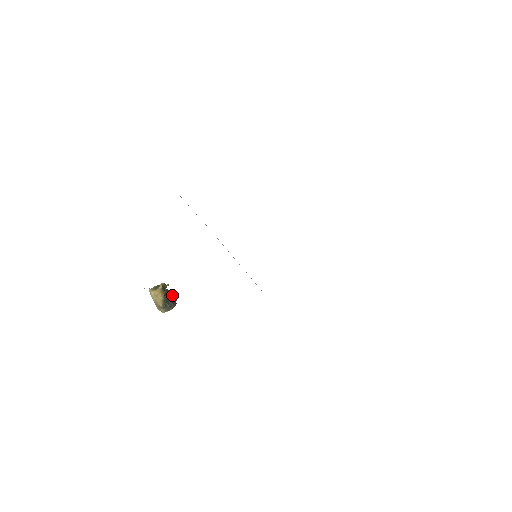
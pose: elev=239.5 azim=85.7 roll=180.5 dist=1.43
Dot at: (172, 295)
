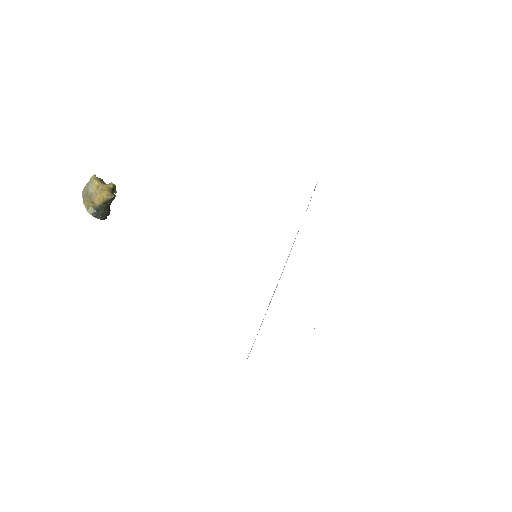
Dot at: occluded
